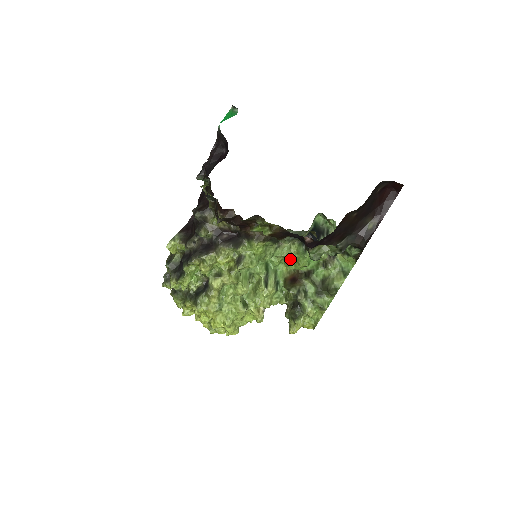
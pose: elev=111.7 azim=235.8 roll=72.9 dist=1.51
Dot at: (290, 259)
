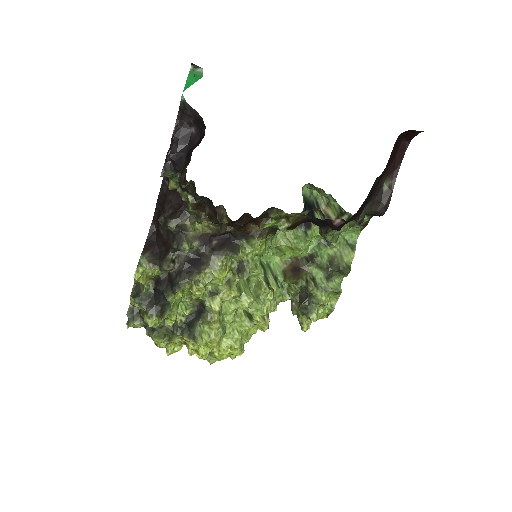
Dot at: (287, 247)
